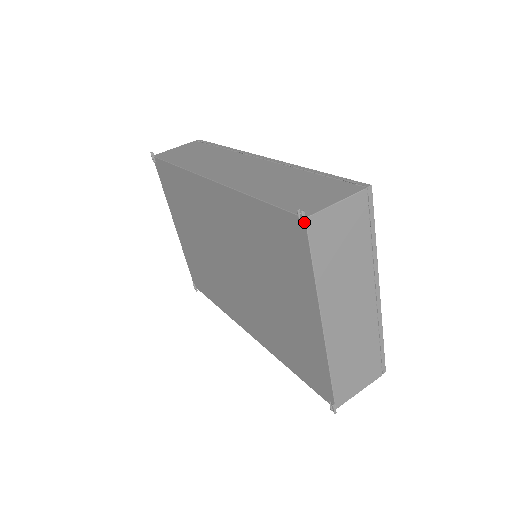
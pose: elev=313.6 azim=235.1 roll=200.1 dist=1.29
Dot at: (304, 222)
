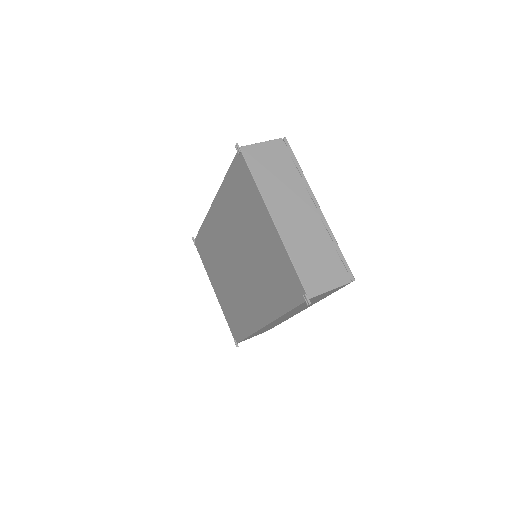
Dot at: (239, 150)
